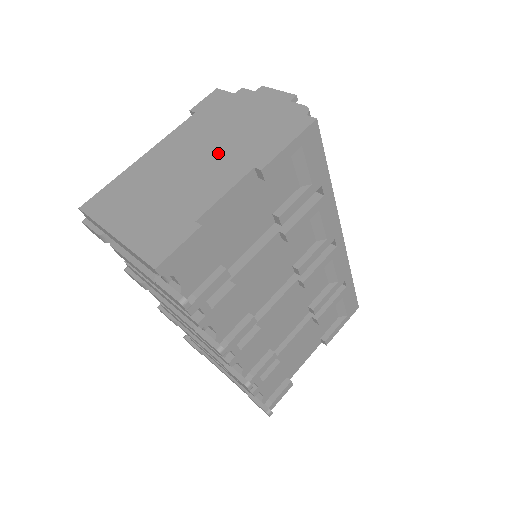
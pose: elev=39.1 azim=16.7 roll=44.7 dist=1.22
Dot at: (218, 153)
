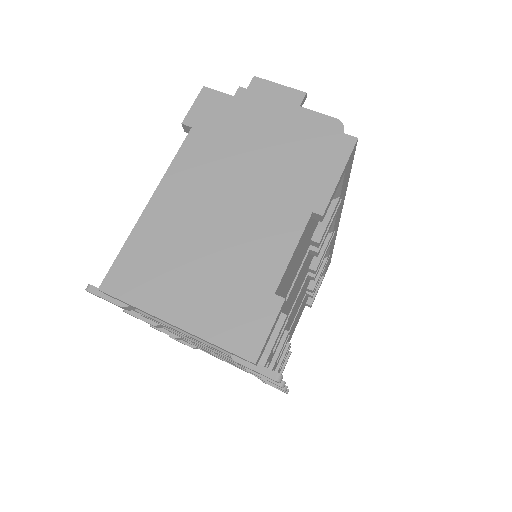
Dot at: (256, 193)
